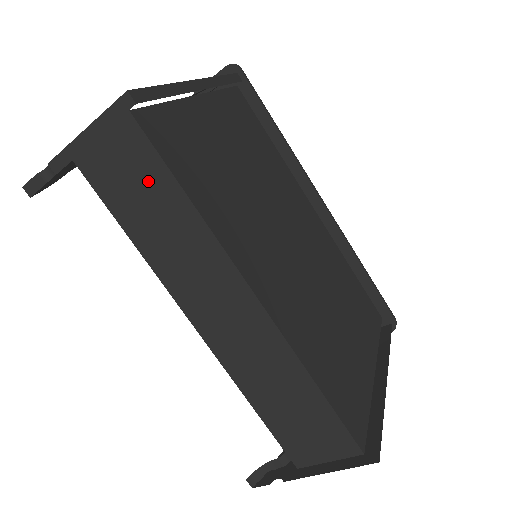
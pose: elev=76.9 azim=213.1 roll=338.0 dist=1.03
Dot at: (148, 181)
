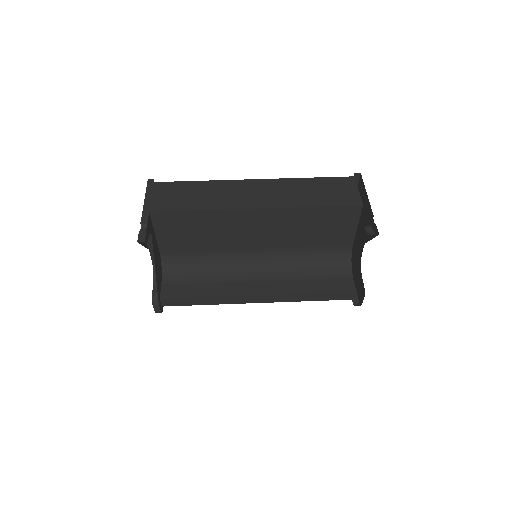
Dot at: (181, 190)
